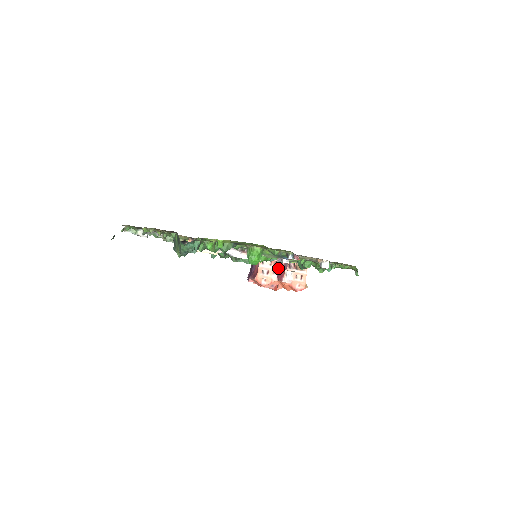
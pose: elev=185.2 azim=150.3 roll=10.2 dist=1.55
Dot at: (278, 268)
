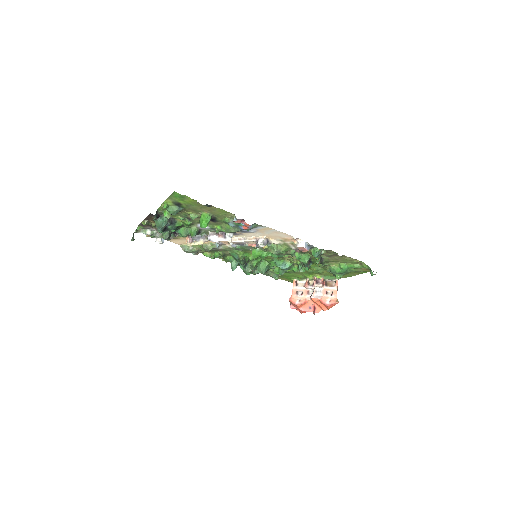
Dot at: (310, 287)
